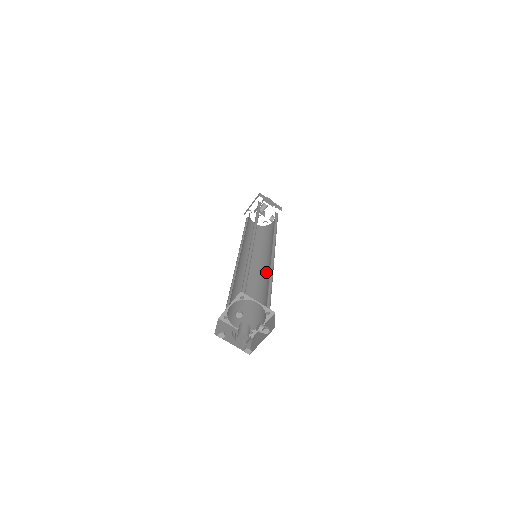
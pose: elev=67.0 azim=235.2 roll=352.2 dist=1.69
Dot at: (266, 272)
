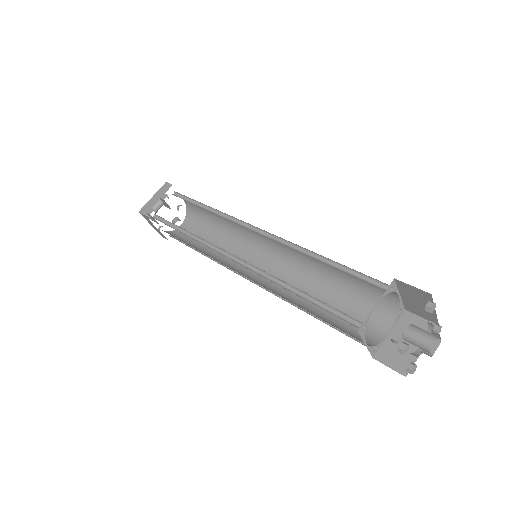
Dot at: (276, 277)
